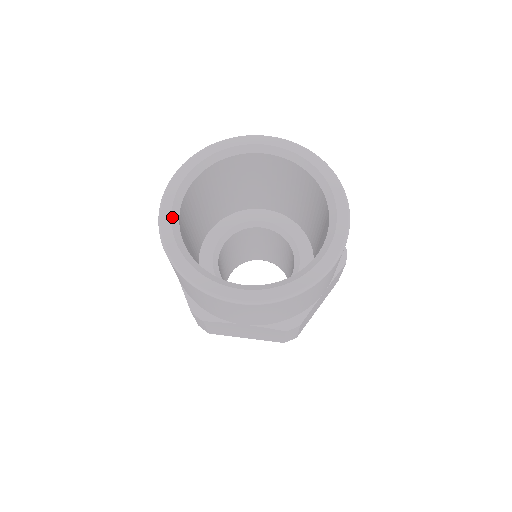
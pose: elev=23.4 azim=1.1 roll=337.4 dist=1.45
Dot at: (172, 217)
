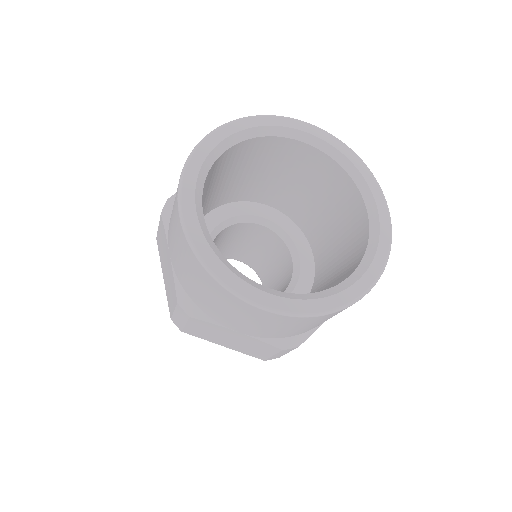
Dot at: (237, 275)
